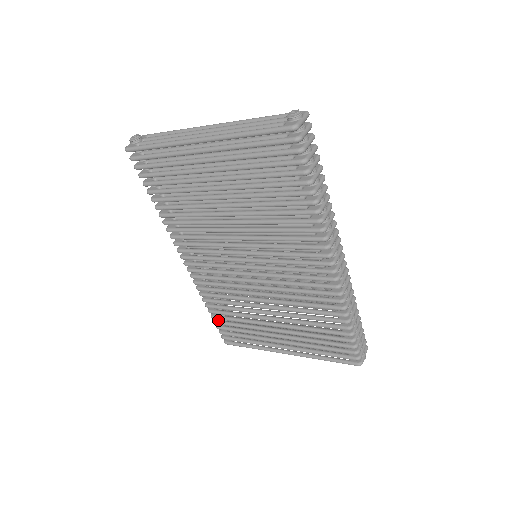
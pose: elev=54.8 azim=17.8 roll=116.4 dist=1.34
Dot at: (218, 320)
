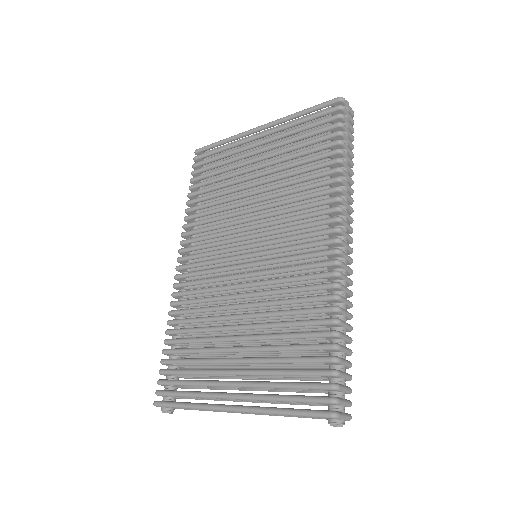
Dot at: occluded
